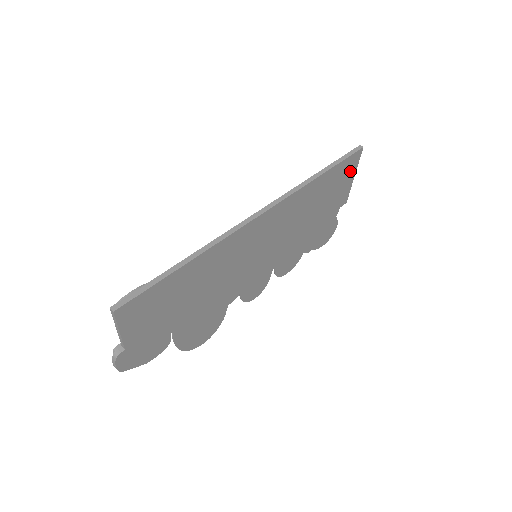
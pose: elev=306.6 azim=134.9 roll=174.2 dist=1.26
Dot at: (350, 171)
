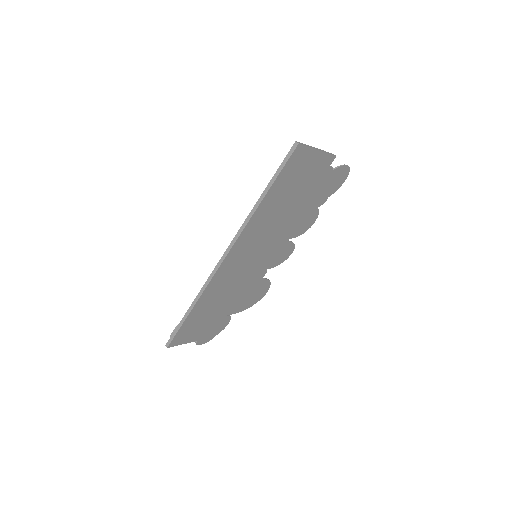
Dot at: (304, 158)
